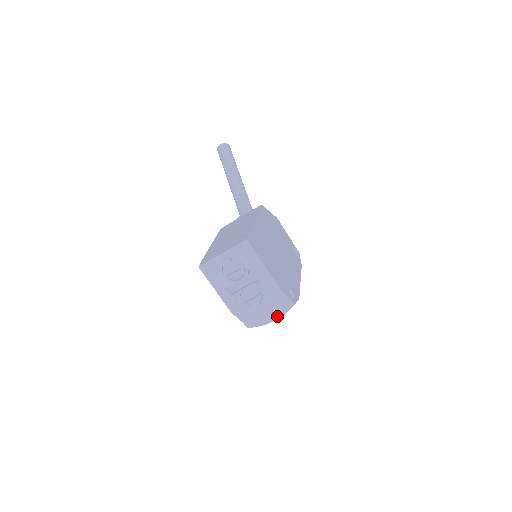
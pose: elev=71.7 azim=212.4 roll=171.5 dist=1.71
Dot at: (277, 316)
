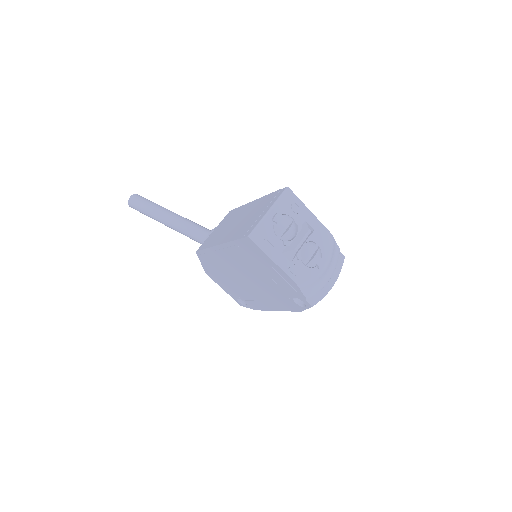
Dot at: (334, 277)
